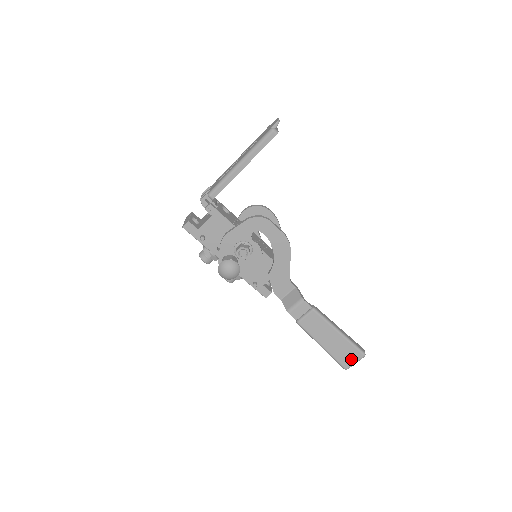
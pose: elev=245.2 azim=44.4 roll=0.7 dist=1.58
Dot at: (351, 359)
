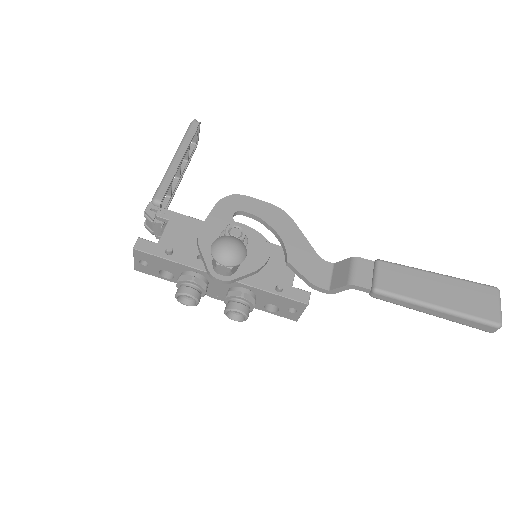
Dot at: (489, 303)
